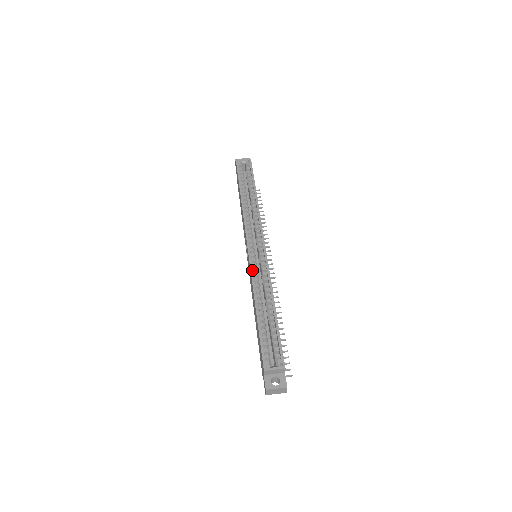
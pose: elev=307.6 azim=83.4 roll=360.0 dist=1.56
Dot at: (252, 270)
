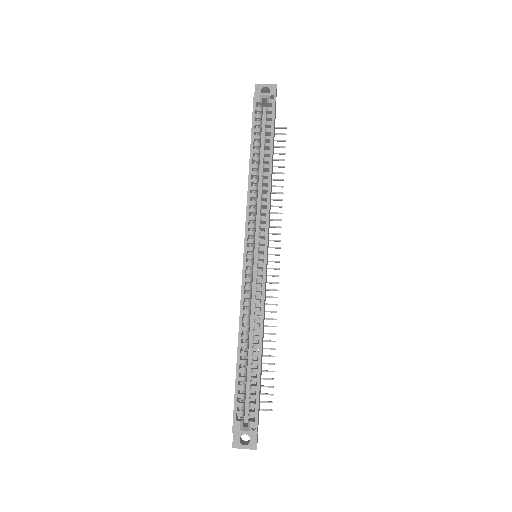
Dot at: (243, 290)
